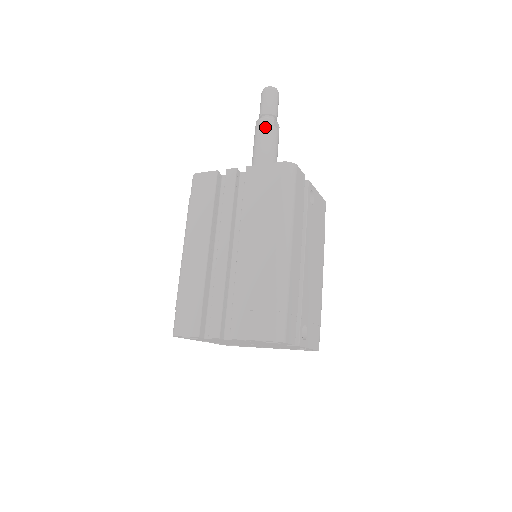
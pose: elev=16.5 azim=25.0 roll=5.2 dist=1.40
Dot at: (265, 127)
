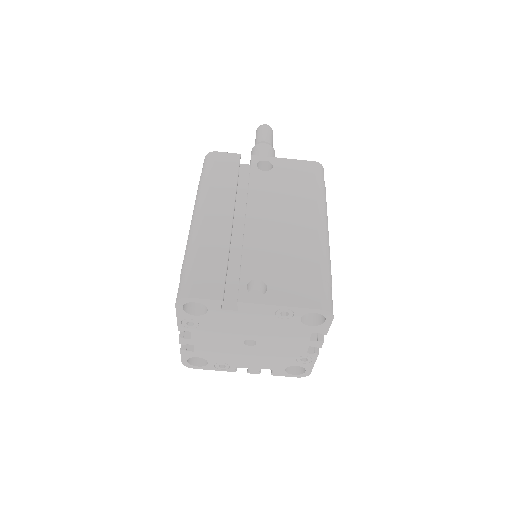
Dot at: occluded
